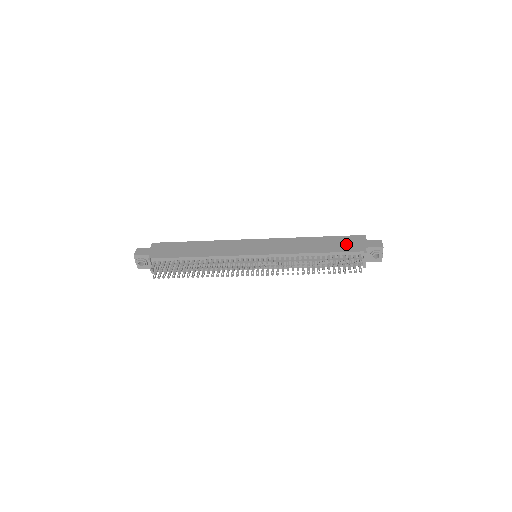
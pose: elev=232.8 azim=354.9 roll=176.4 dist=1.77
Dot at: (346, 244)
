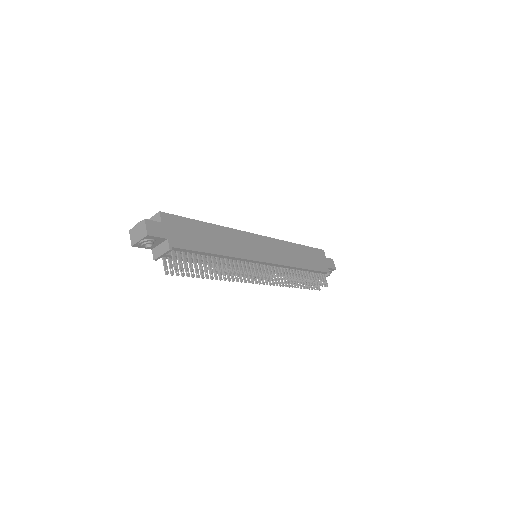
Dot at: (318, 260)
